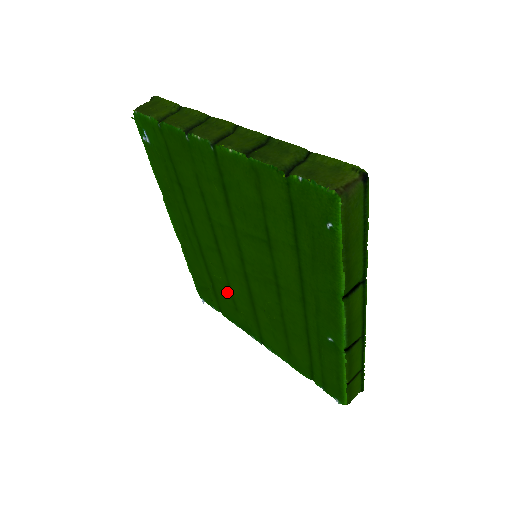
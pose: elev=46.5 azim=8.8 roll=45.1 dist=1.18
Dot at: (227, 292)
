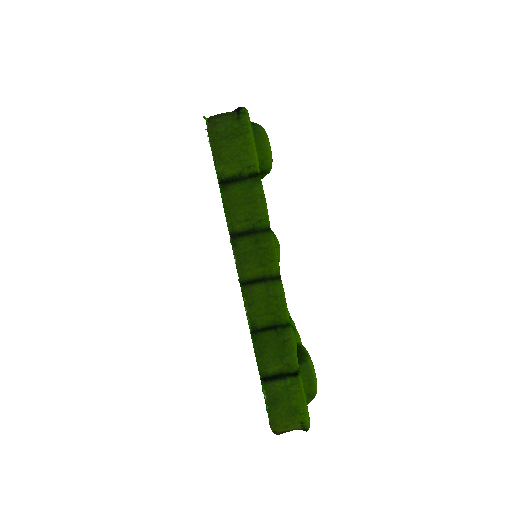
Dot at: occluded
